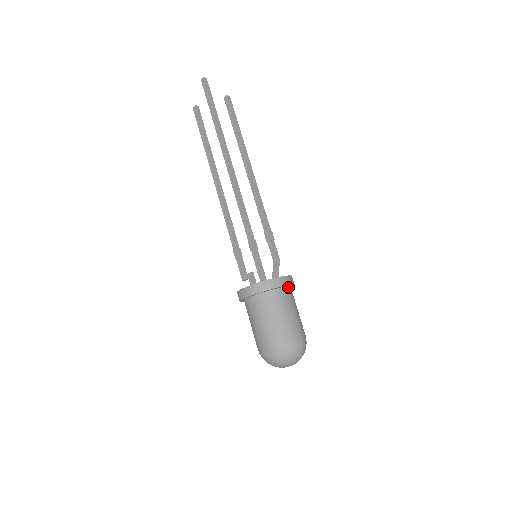
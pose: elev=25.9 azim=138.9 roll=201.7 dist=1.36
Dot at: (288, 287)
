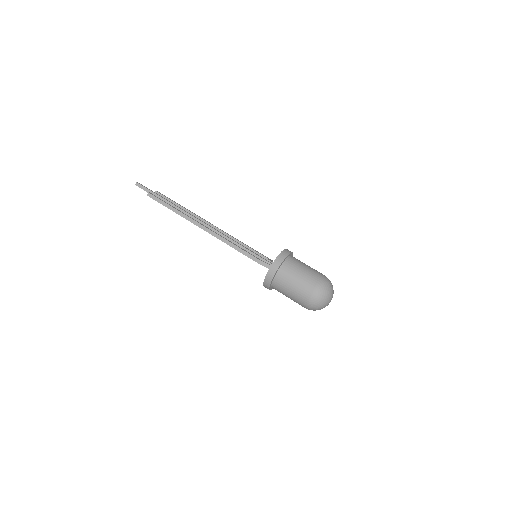
Dot at: (280, 268)
